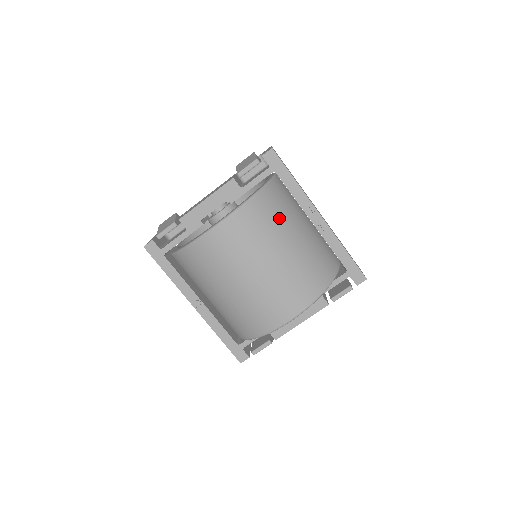
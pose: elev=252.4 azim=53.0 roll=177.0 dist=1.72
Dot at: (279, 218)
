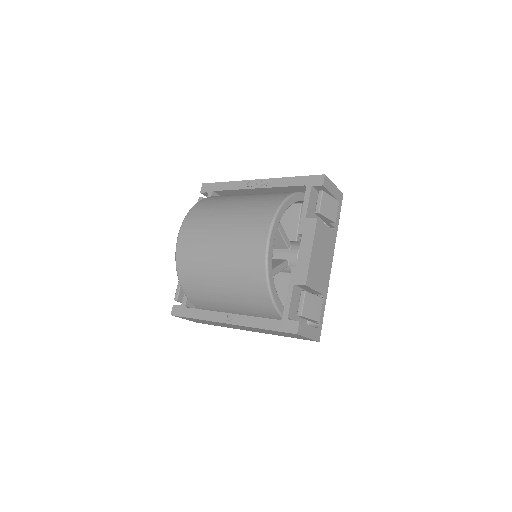
Dot at: (222, 200)
